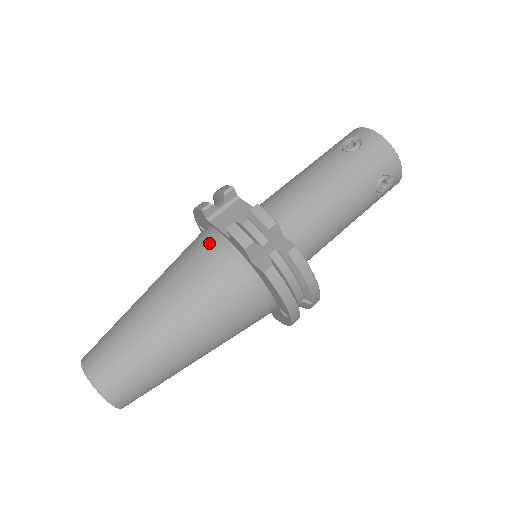
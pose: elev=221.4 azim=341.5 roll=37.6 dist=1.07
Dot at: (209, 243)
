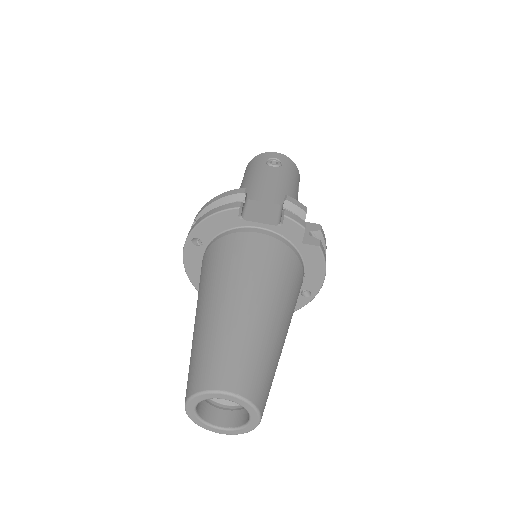
Dot at: (256, 237)
